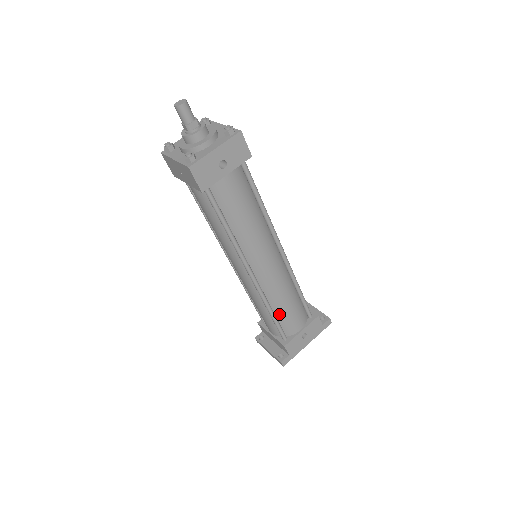
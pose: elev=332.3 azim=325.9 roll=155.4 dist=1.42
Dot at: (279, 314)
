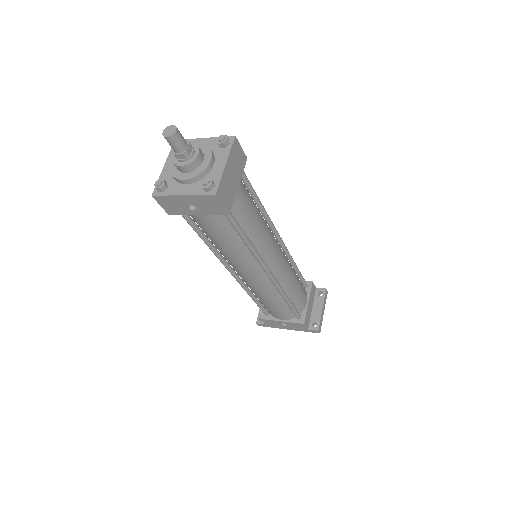
Dot at: (261, 302)
